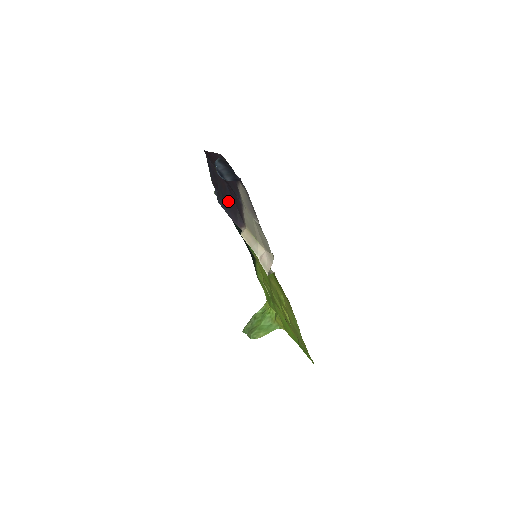
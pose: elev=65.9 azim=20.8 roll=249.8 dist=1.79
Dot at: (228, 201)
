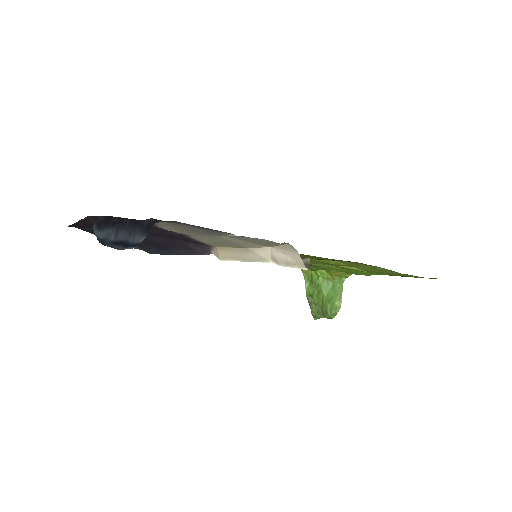
Dot at: (161, 244)
